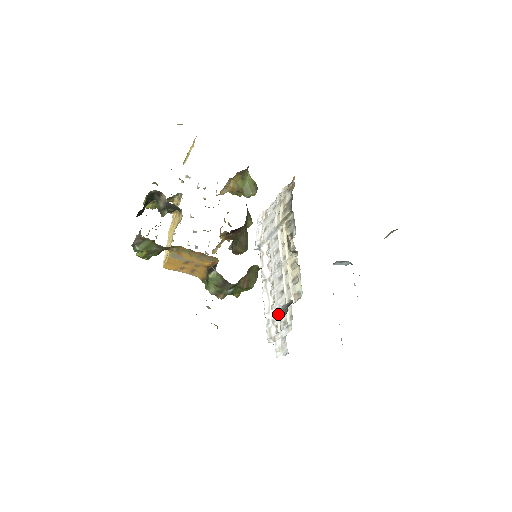
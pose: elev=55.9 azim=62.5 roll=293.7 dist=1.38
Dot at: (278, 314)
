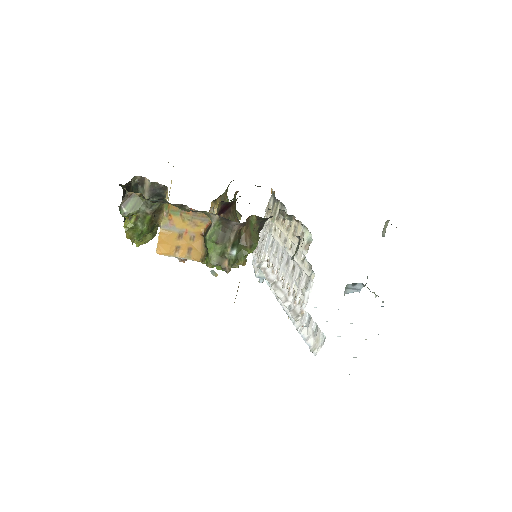
Dot at: (292, 256)
